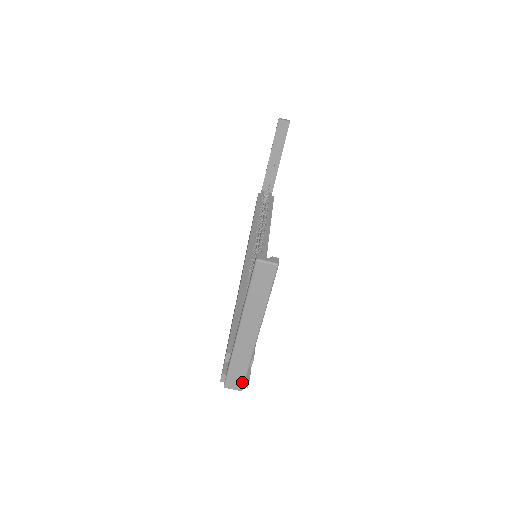
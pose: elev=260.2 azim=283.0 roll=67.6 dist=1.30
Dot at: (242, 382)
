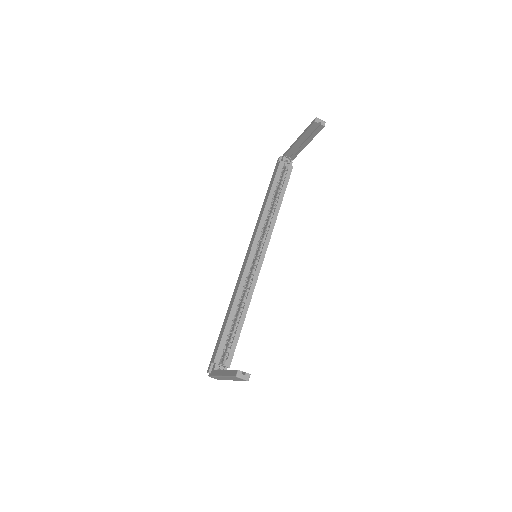
Dot at: occluded
